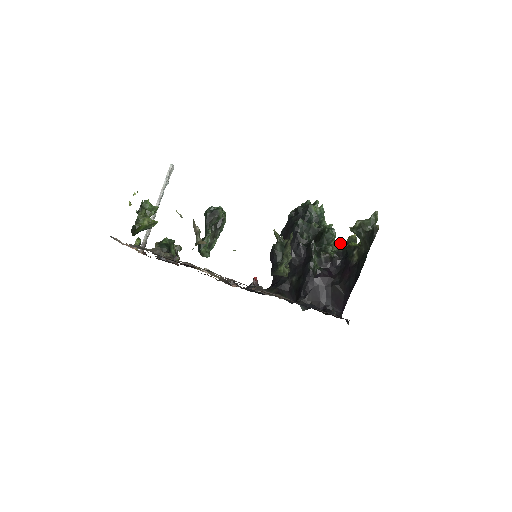
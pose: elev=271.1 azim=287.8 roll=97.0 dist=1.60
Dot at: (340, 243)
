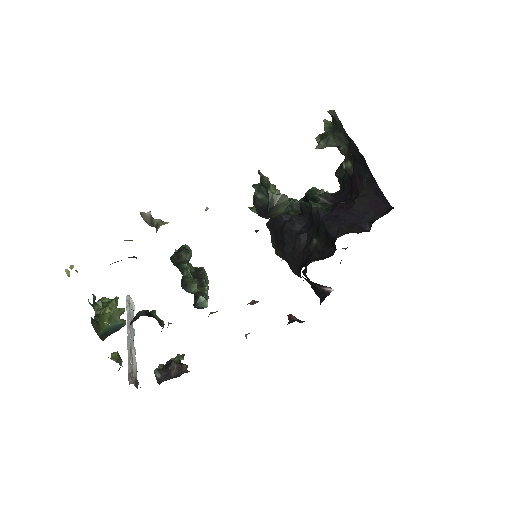
Dot at: occluded
